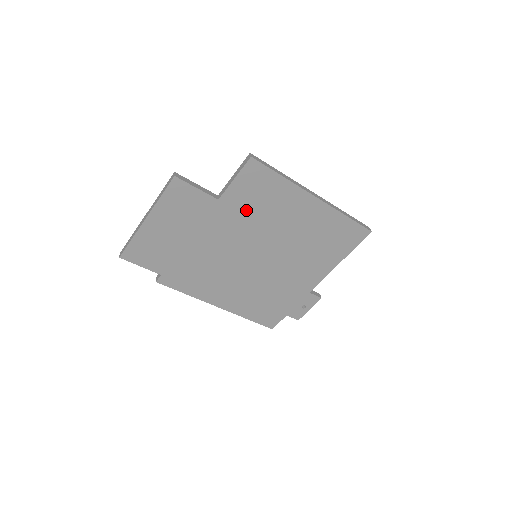
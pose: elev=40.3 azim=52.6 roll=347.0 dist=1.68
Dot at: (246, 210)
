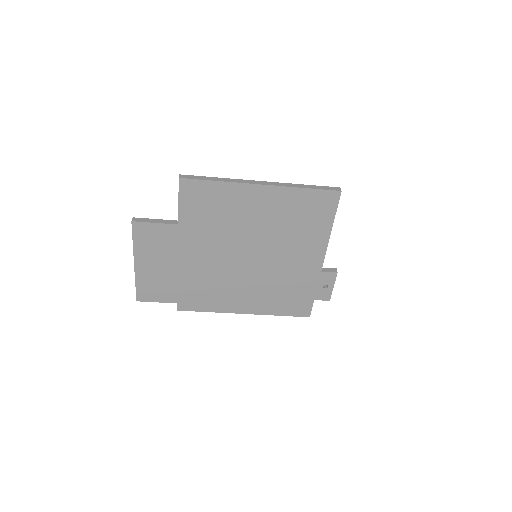
Dot at: (207, 223)
